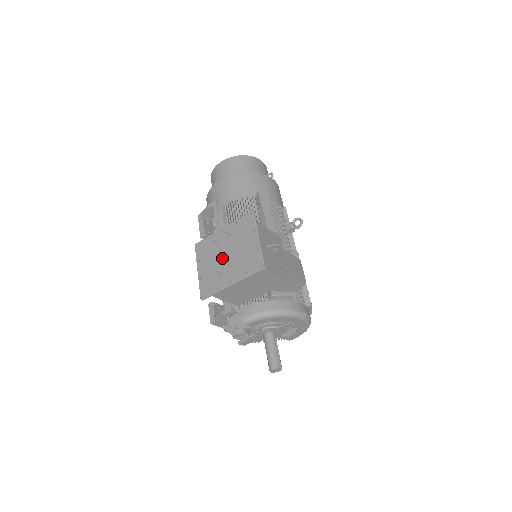
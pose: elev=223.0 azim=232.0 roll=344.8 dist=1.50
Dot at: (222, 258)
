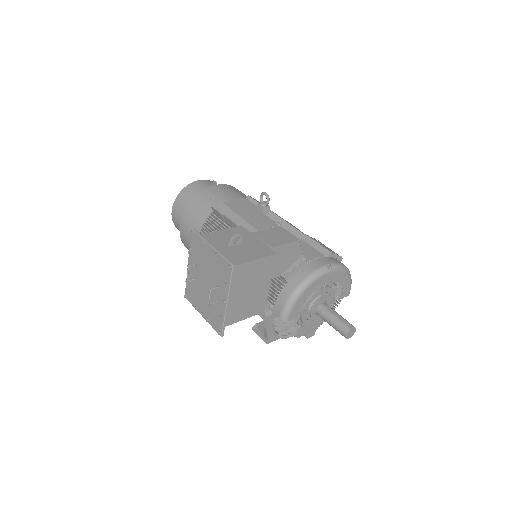
Dot at: (205, 289)
